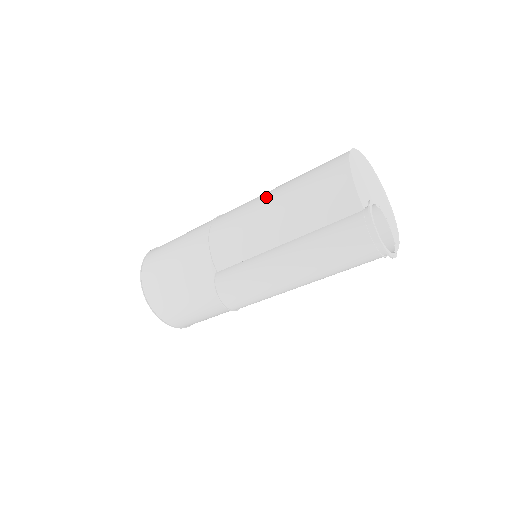
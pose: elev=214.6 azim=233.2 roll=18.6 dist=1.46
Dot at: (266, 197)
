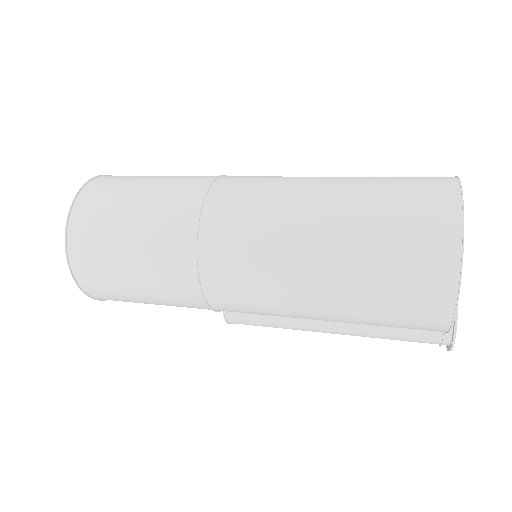
Dot at: (303, 290)
